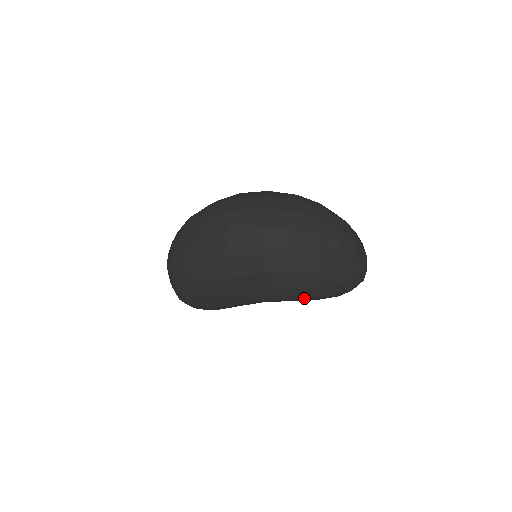
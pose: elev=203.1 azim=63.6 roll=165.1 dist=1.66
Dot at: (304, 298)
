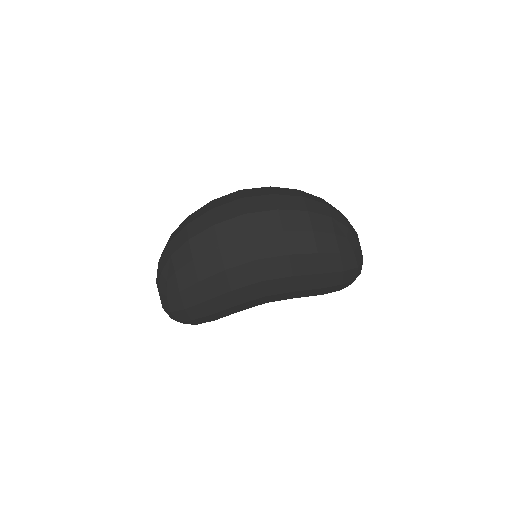
Dot at: (315, 288)
